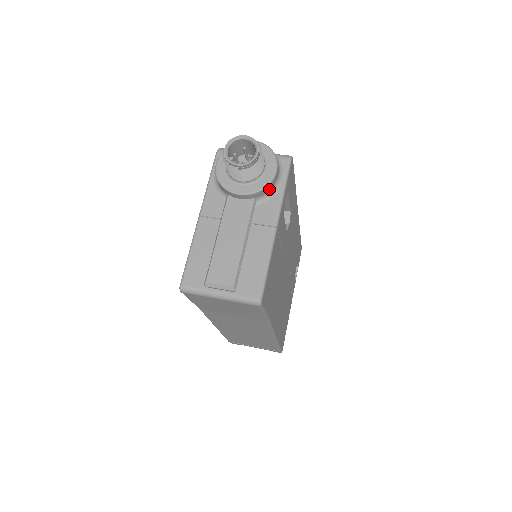
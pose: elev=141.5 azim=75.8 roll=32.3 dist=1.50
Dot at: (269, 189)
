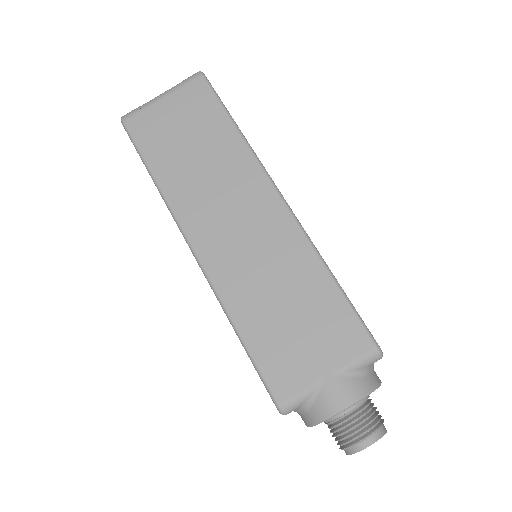
Dot at: occluded
